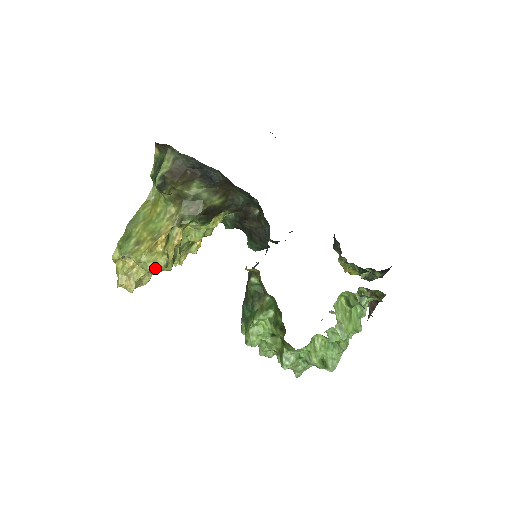
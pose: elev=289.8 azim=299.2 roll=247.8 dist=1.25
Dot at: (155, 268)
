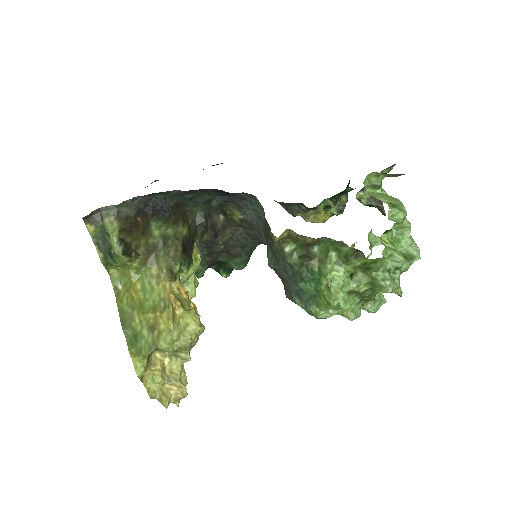
Dot at: (193, 332)
